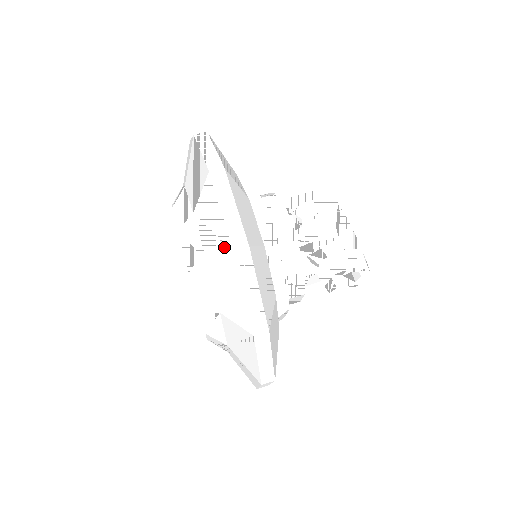
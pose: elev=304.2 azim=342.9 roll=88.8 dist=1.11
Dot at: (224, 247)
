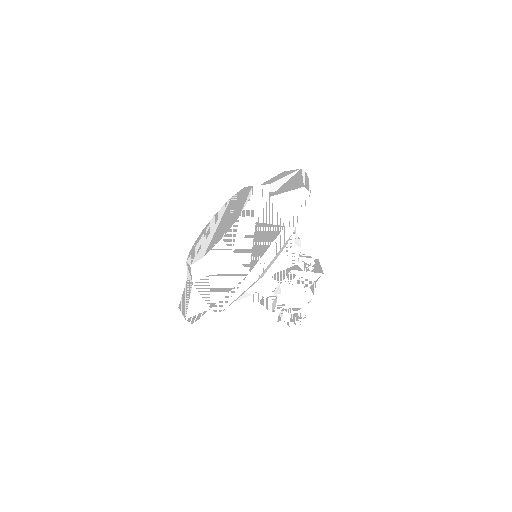
Dot at: (279, 222)
